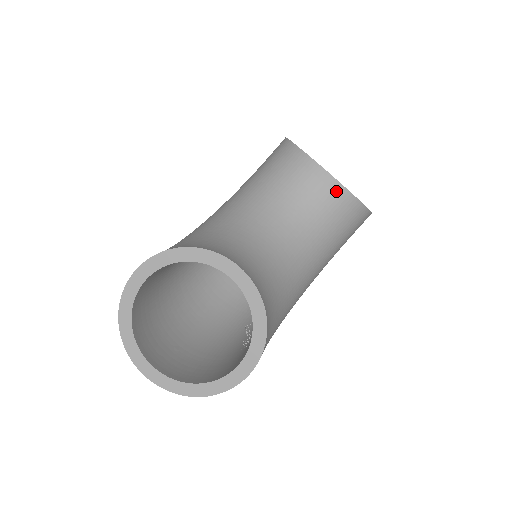
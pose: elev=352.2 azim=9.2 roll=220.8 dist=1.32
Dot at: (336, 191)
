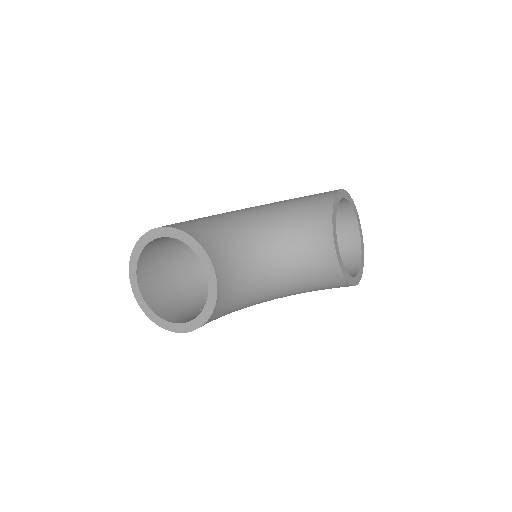
Dot at: (331, 261)
